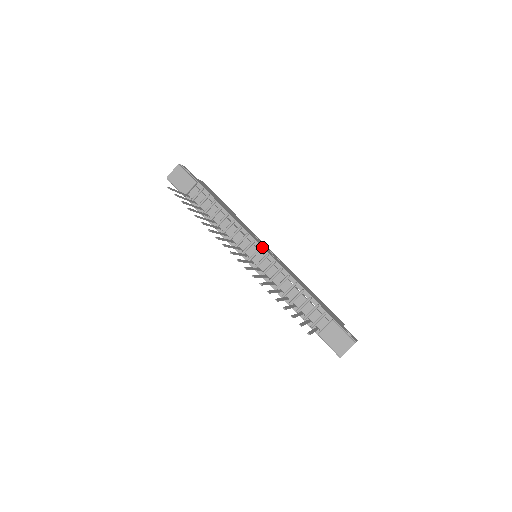
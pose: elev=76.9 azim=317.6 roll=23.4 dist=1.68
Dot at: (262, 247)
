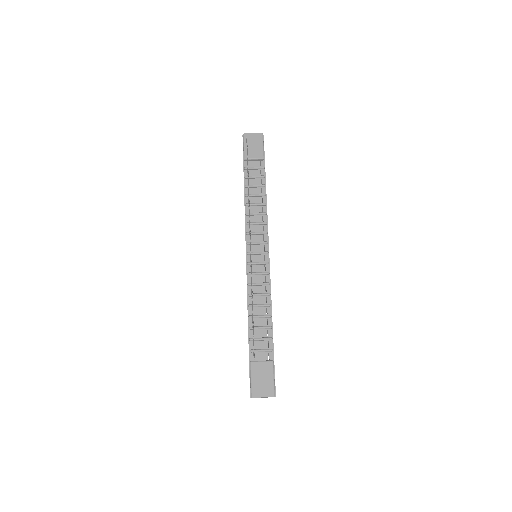
Dot at: occluded
